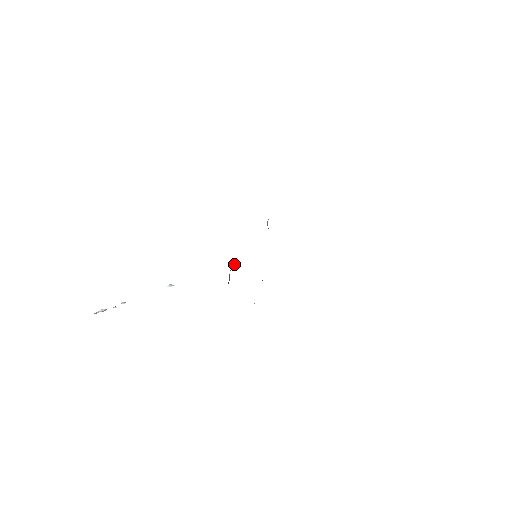
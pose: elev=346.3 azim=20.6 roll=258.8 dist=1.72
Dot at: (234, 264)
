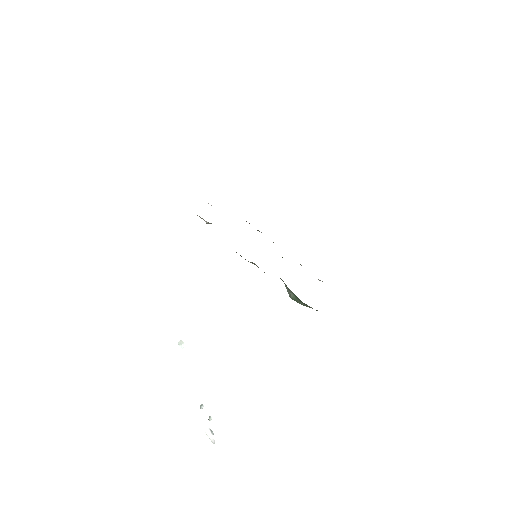
Dot at: (294, 297)
